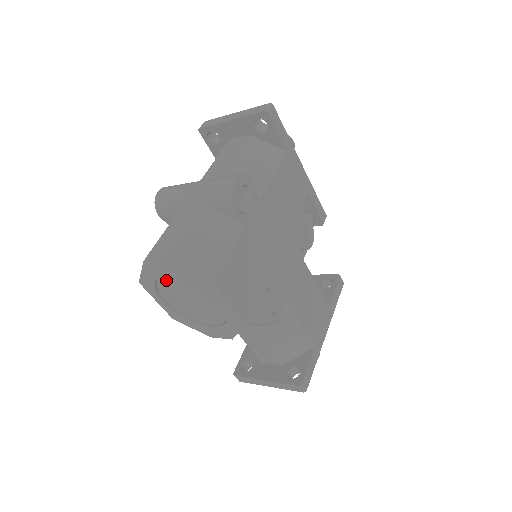
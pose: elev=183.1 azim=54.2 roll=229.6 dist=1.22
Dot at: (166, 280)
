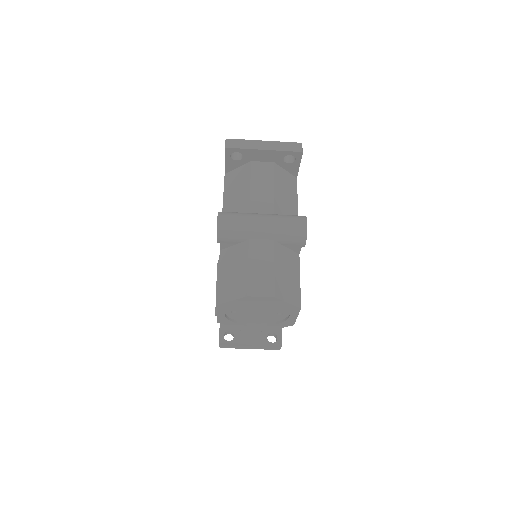
Dot at: (247, 304)
